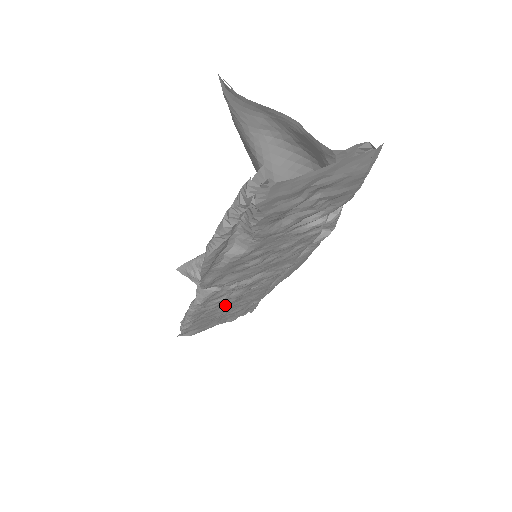
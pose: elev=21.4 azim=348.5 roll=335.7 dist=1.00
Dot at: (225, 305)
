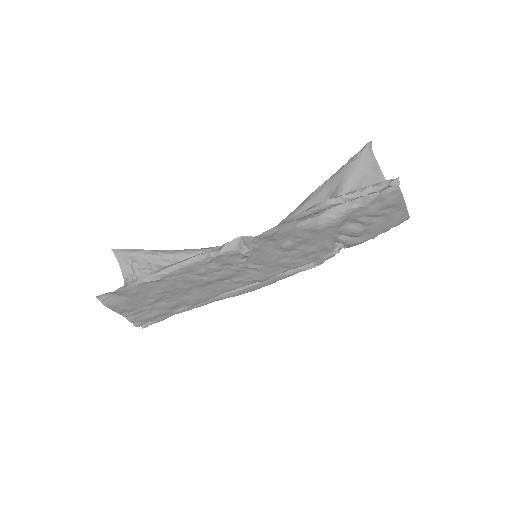
Dot at: (199, 280)
